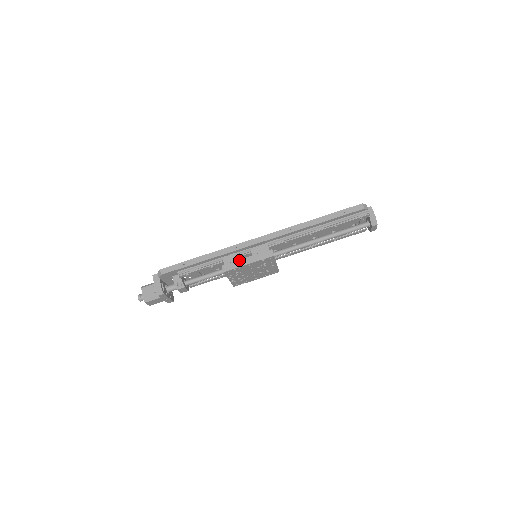
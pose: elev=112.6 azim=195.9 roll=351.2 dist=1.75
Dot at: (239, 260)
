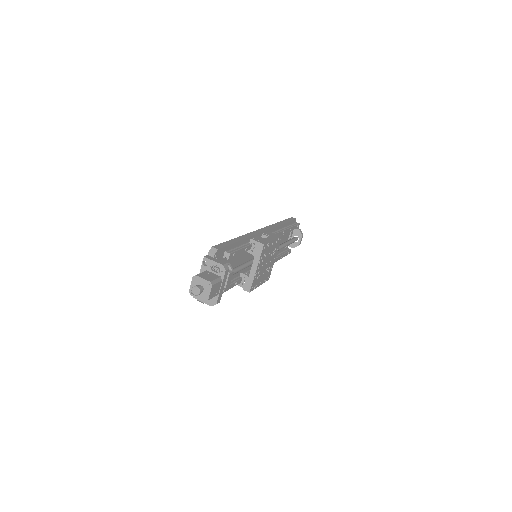
Dot at: (265, 238)
